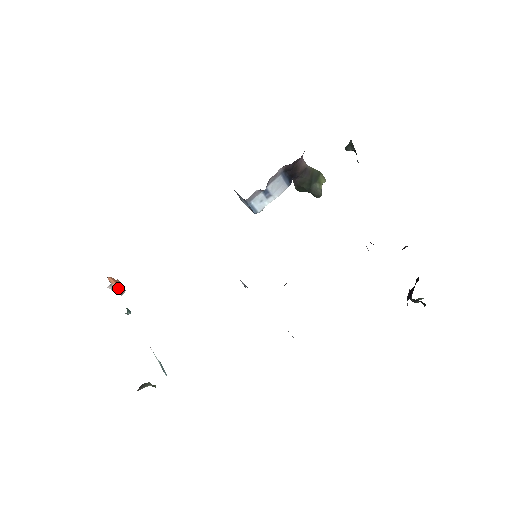
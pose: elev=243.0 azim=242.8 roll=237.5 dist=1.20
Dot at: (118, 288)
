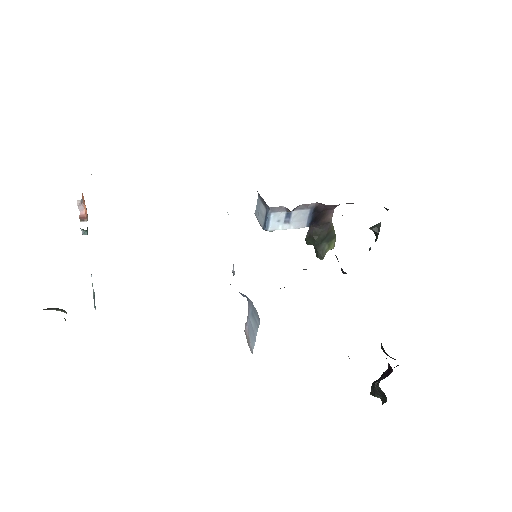
Dot at: (84, 211)
